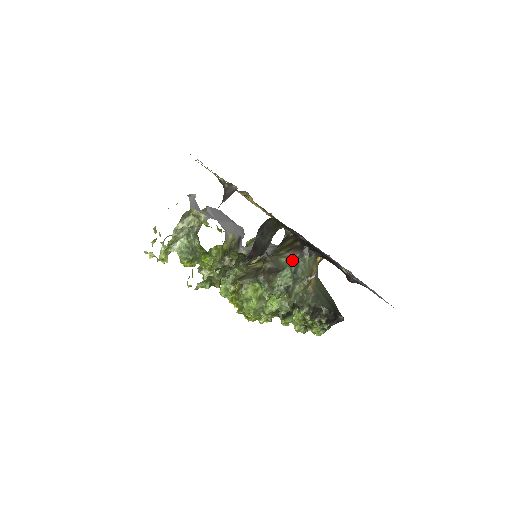
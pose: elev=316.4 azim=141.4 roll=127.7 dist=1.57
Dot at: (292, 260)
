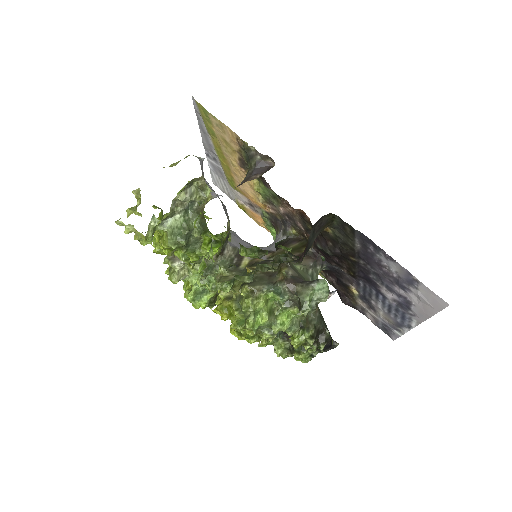
Dot at: (307, 269)
